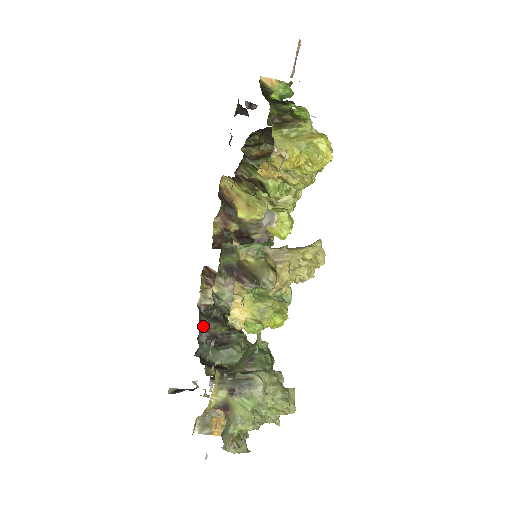
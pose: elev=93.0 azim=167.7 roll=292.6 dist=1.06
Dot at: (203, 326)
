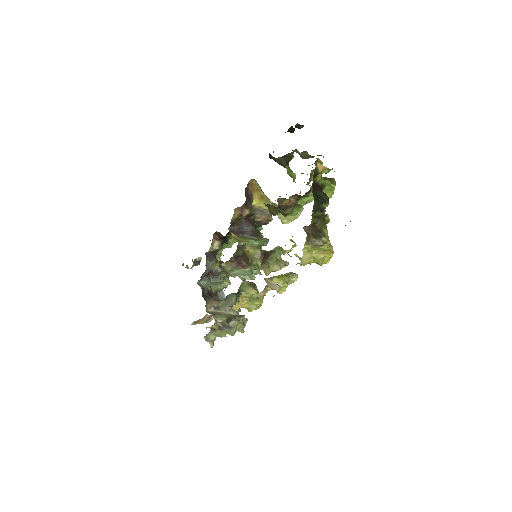
Dot at: (206, 268)
